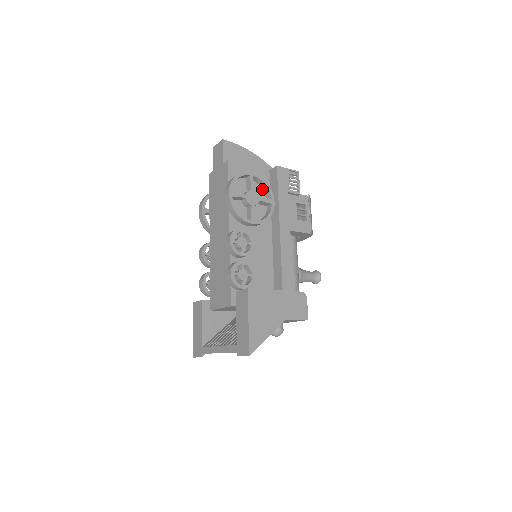
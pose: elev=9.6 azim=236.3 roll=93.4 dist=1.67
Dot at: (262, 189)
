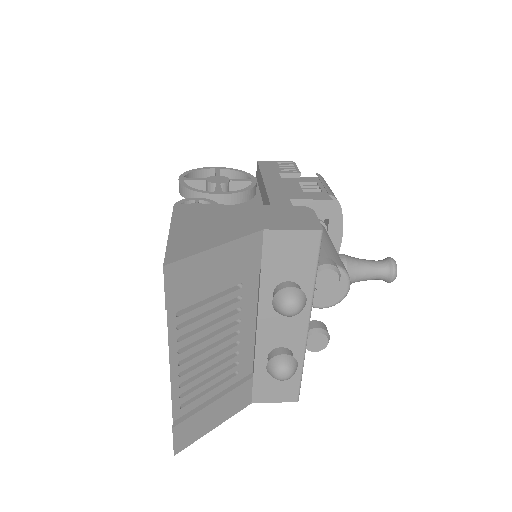
Dot at: occluded
